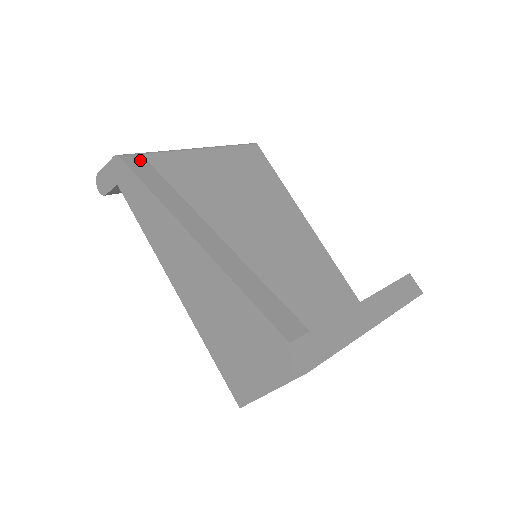
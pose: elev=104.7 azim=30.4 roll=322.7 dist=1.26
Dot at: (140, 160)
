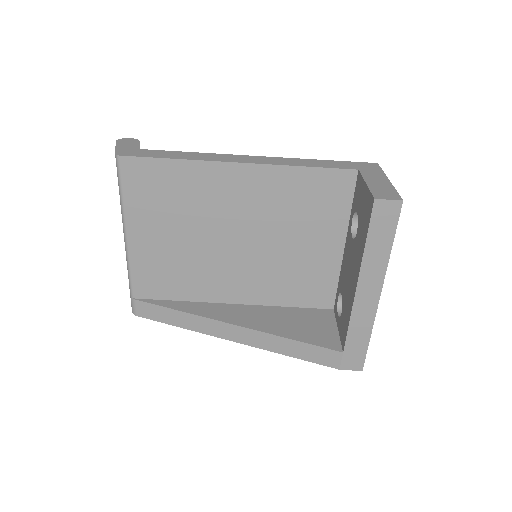
Dot at: (142, 306)
